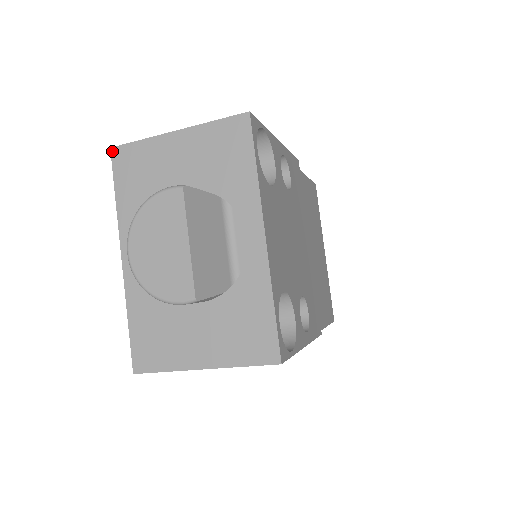
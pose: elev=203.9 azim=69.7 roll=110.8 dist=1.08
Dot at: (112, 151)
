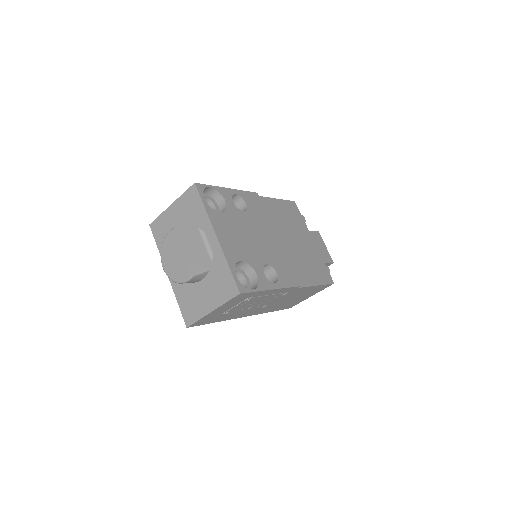
Dot at: (150, 226)
